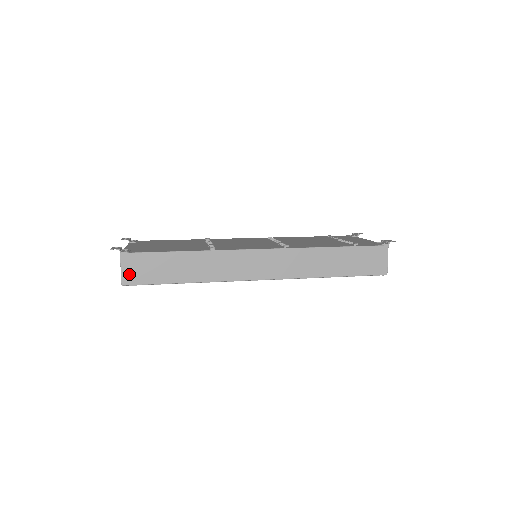
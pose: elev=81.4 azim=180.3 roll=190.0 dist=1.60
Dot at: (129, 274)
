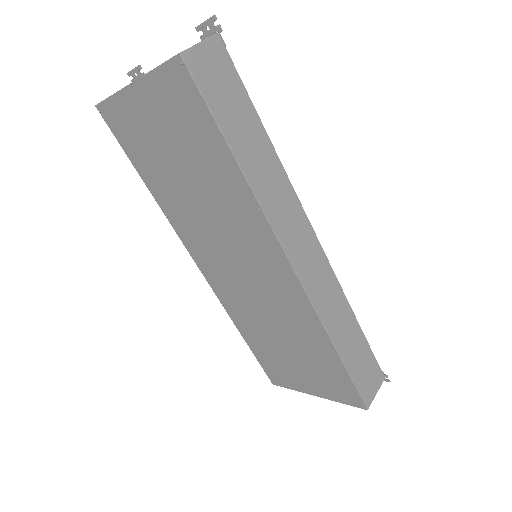
Dot at: (201, 60)
